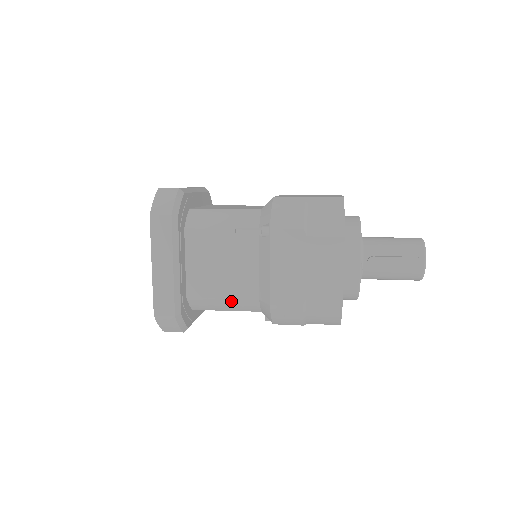
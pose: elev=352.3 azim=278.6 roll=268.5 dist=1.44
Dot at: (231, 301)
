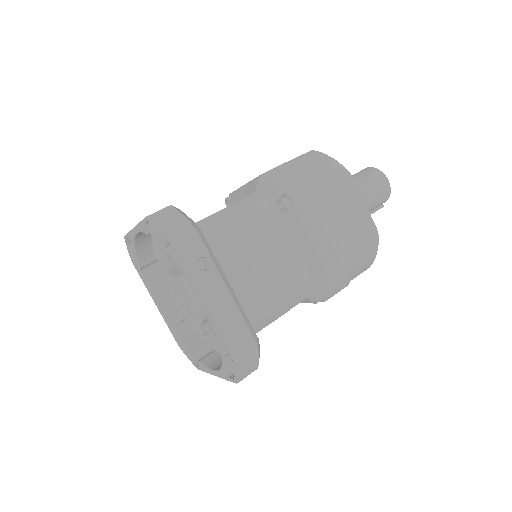
Dot at: occluded
